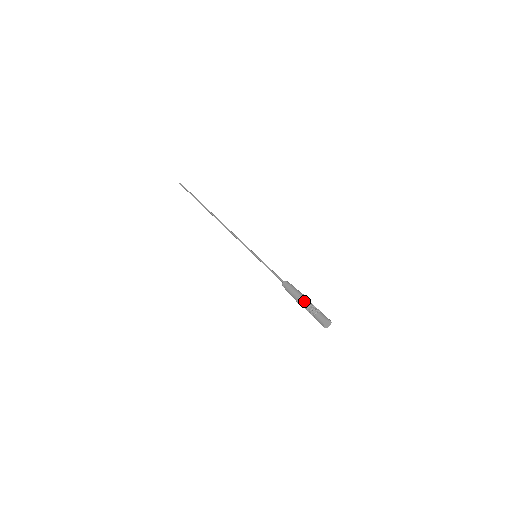
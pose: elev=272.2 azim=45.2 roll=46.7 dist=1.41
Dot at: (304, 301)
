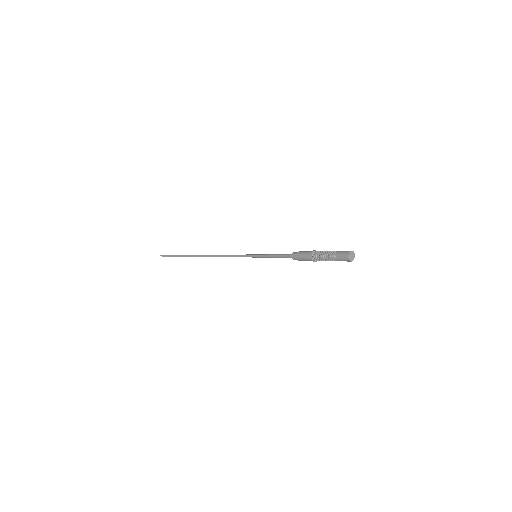
Dot at: (319, 252)
